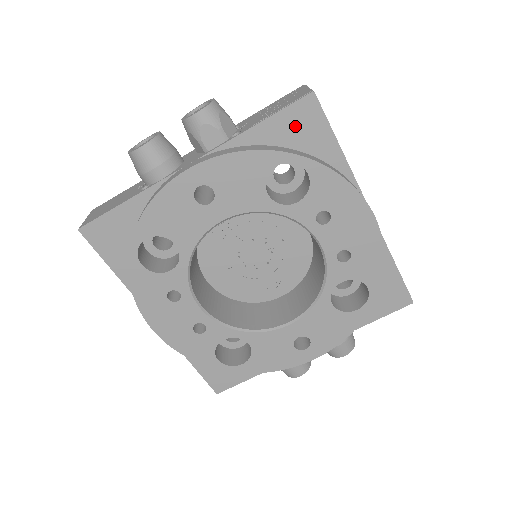
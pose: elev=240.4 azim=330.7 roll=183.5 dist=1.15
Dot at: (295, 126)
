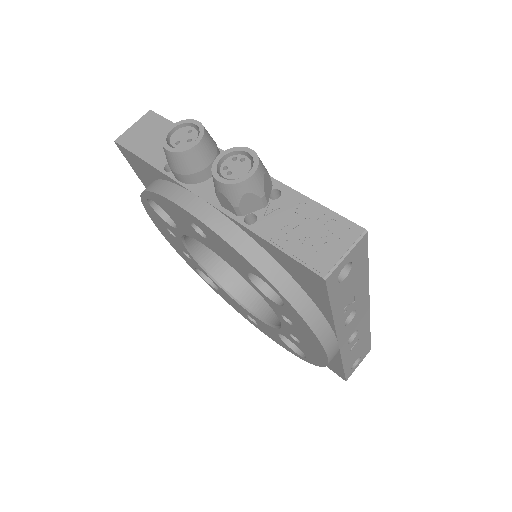
Dot at: (298, 271)
